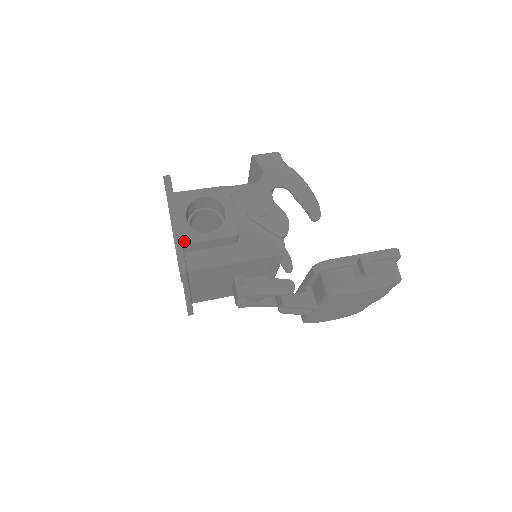
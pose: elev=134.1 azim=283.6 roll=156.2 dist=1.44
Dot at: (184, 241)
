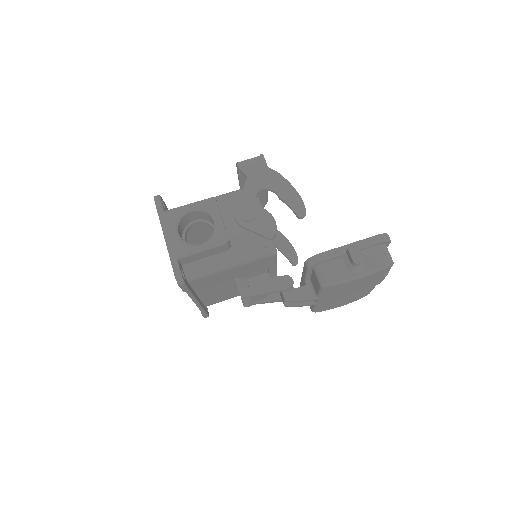
Dot at: (178, 256)
